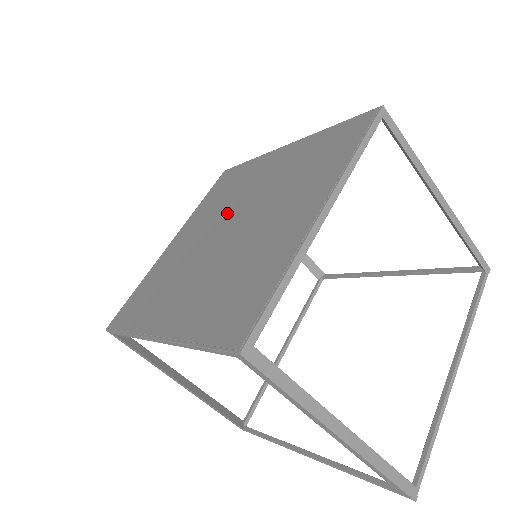
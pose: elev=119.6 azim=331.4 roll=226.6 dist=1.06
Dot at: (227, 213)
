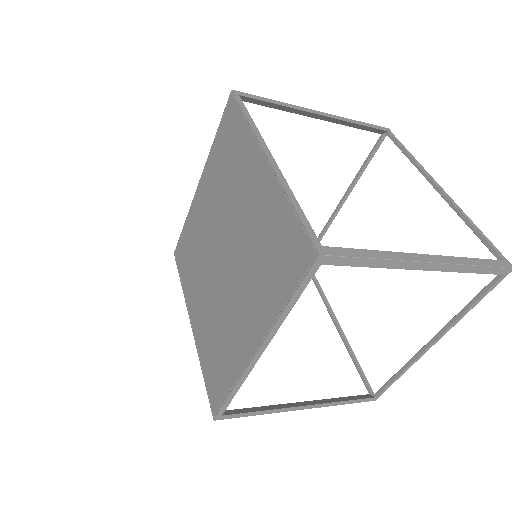
Dot at: (209, 255)
